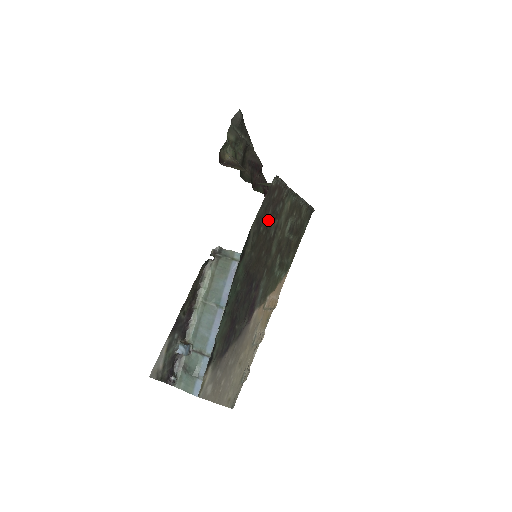
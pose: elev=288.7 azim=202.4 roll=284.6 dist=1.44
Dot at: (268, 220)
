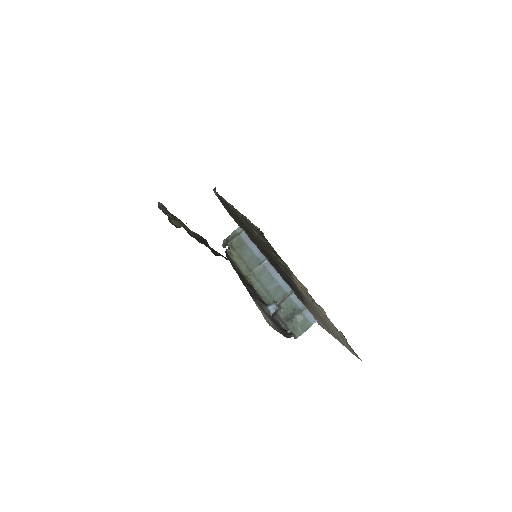
Dot at: occluded
